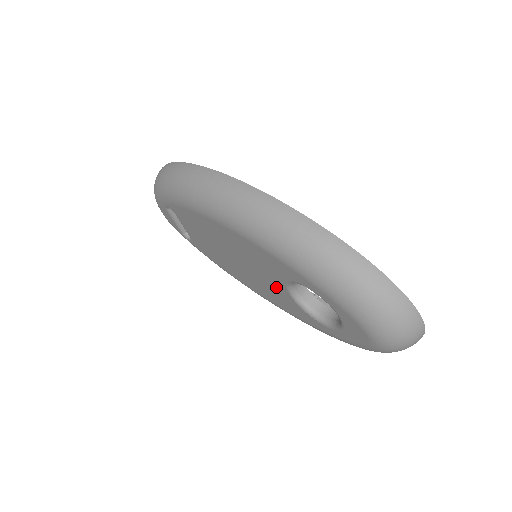
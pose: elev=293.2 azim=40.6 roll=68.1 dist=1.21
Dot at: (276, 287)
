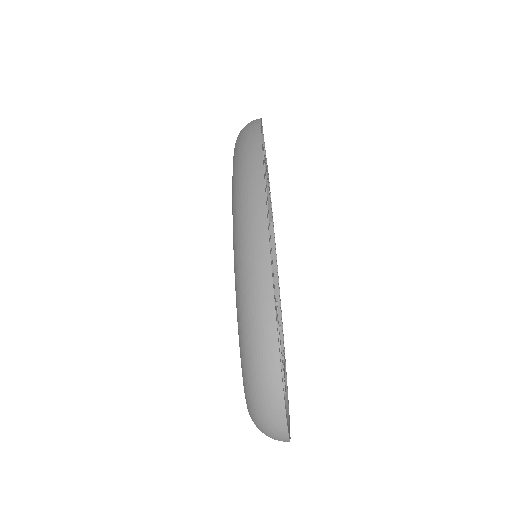
Dot at: occluded
